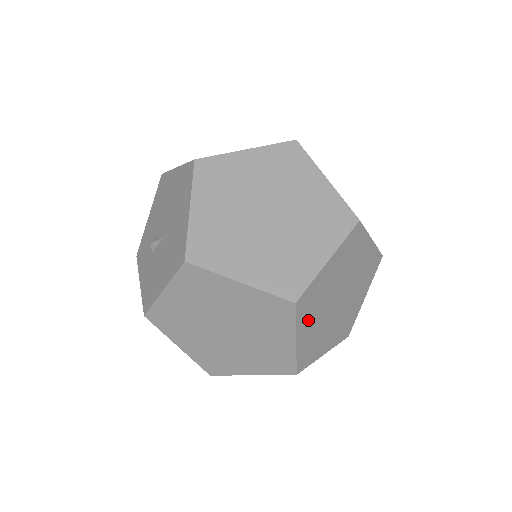
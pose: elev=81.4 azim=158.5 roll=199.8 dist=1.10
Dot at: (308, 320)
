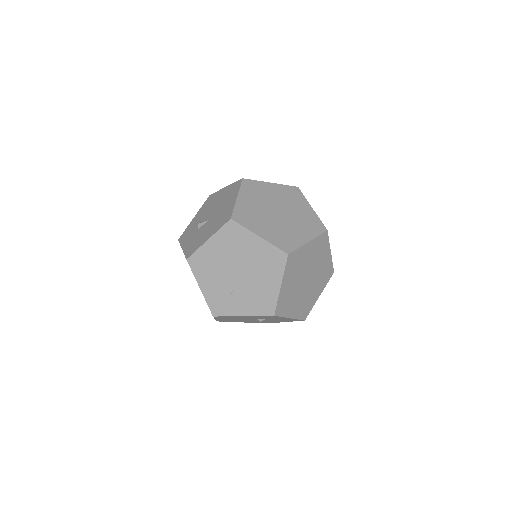
Dot at: (290, 276)
